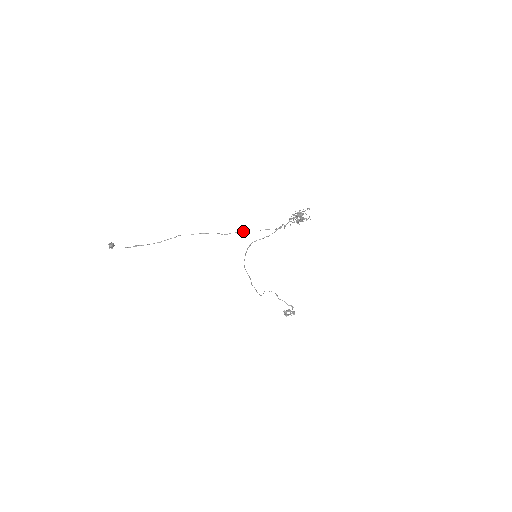
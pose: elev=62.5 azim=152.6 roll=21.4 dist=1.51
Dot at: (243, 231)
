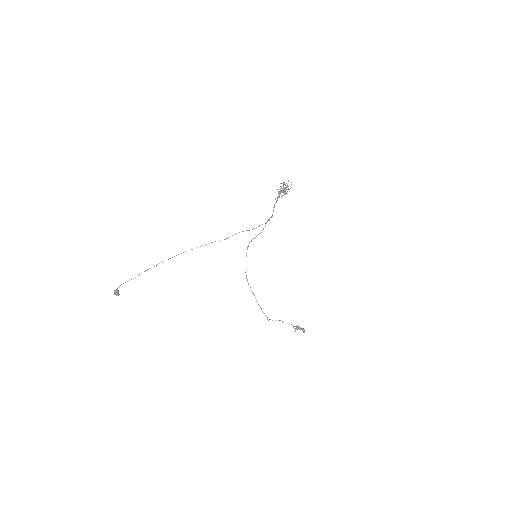
Dot at: (239, 232)
